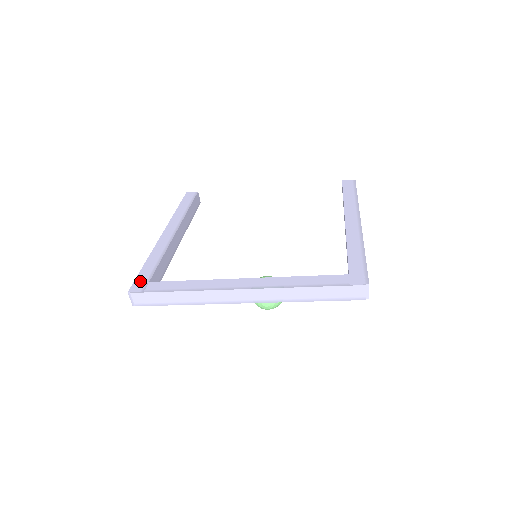
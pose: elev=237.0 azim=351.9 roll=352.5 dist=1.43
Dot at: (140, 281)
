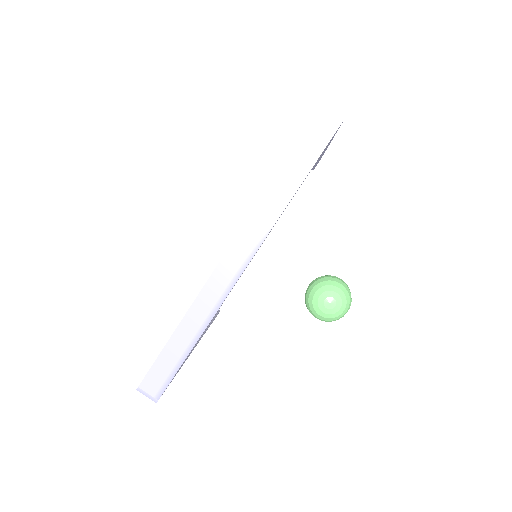
Dot at: occluded
